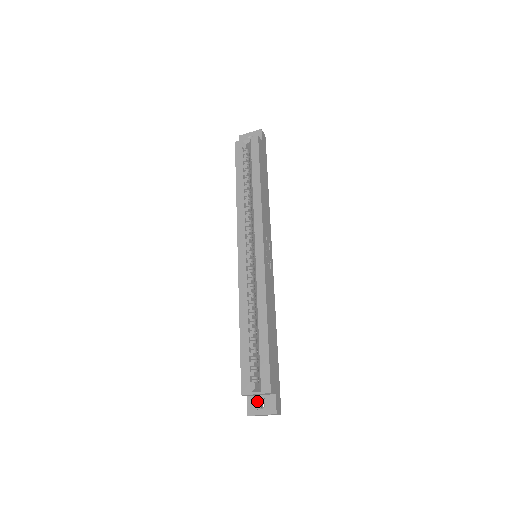
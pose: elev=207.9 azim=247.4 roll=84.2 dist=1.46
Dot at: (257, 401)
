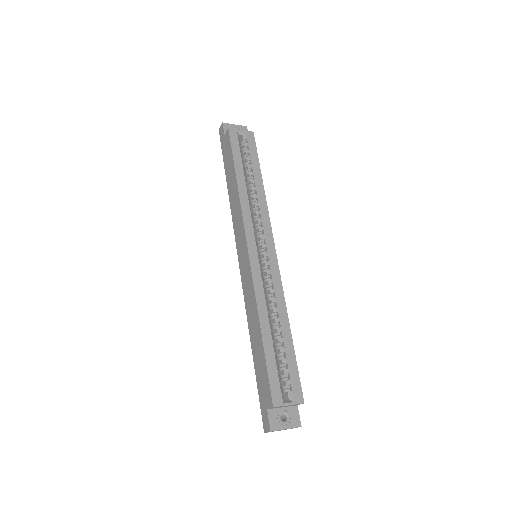
Dot at: (279, 414)
